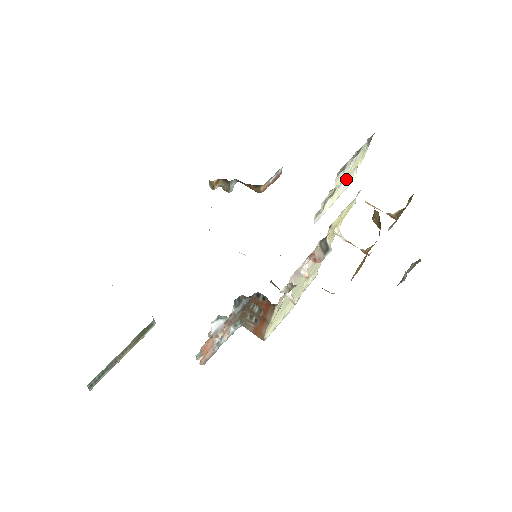
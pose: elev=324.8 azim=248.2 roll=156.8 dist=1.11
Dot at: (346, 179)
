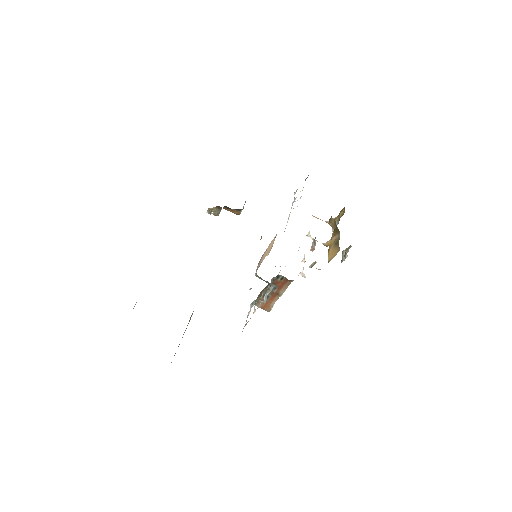
Dot at: occluded
